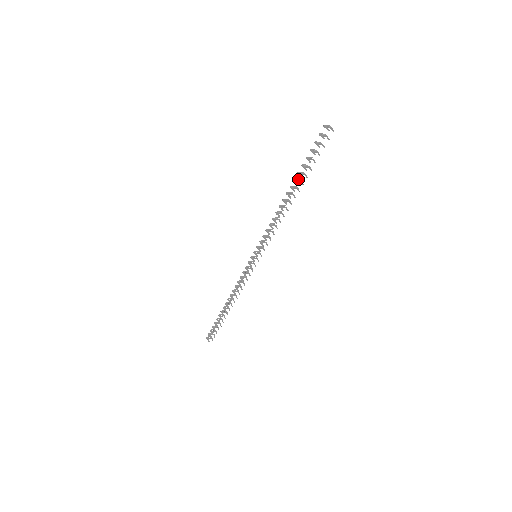
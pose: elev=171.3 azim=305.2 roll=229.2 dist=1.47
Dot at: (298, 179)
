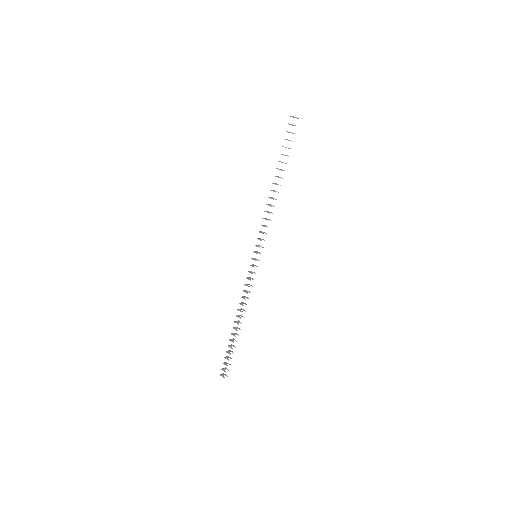
Dot at: (279, 169)
